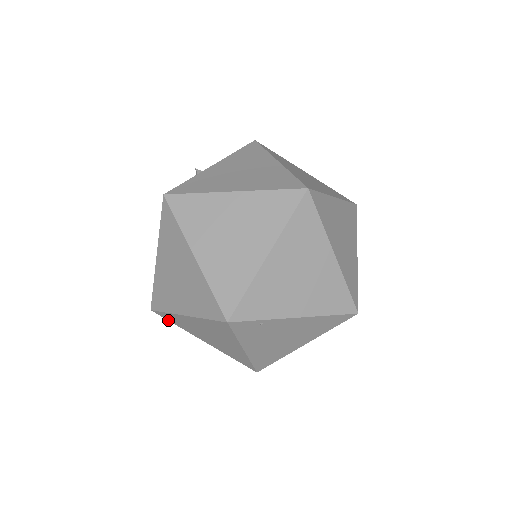
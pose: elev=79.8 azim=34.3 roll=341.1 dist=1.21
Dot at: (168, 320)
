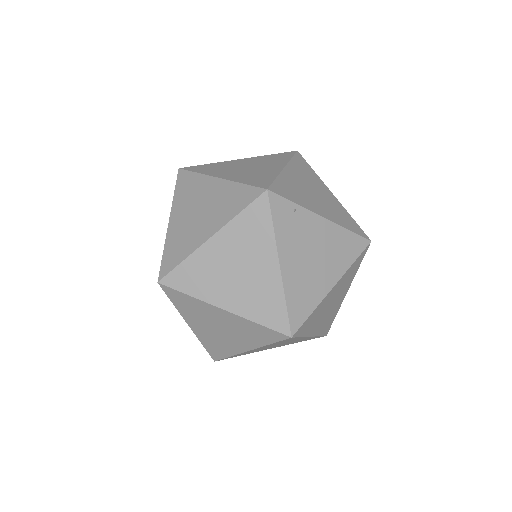
Dot at: (179, 290)
